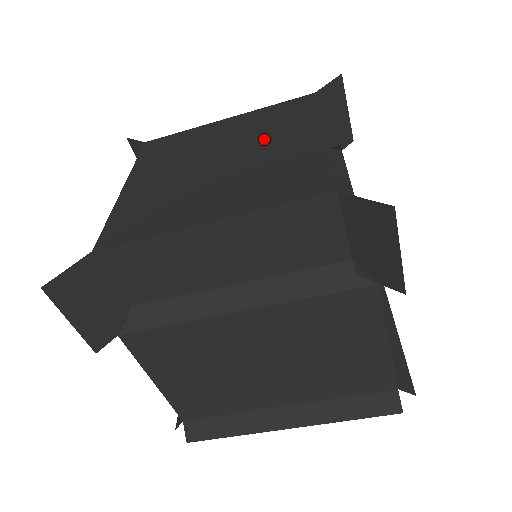
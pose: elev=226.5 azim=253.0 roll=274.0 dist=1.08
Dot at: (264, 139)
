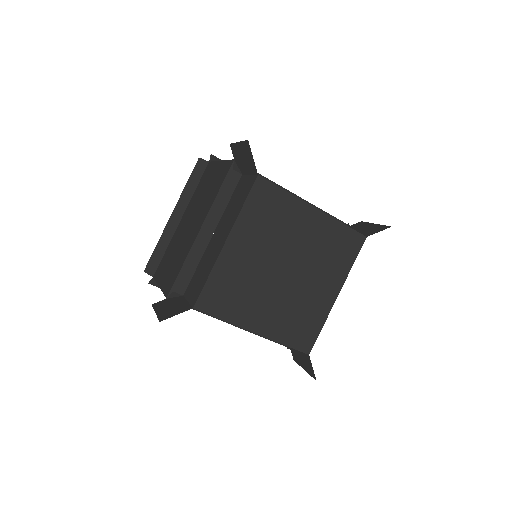
Dot at: (315, 270)
